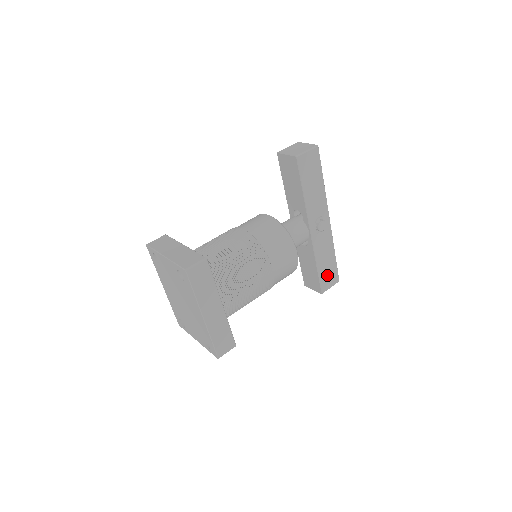
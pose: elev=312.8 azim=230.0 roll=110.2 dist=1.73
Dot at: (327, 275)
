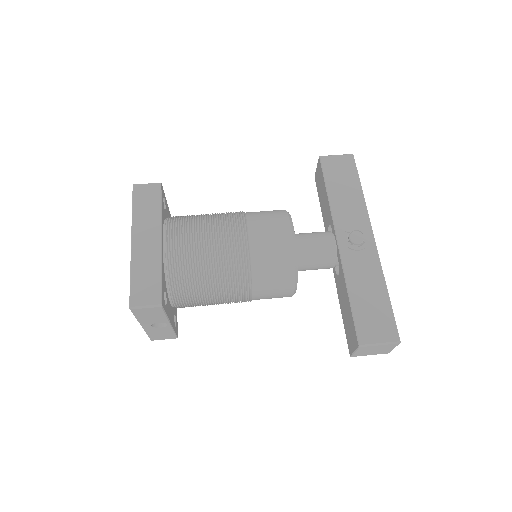
Dot at: (370, 318)
